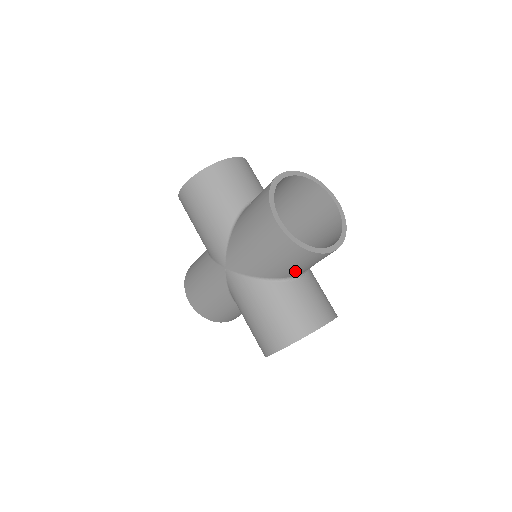
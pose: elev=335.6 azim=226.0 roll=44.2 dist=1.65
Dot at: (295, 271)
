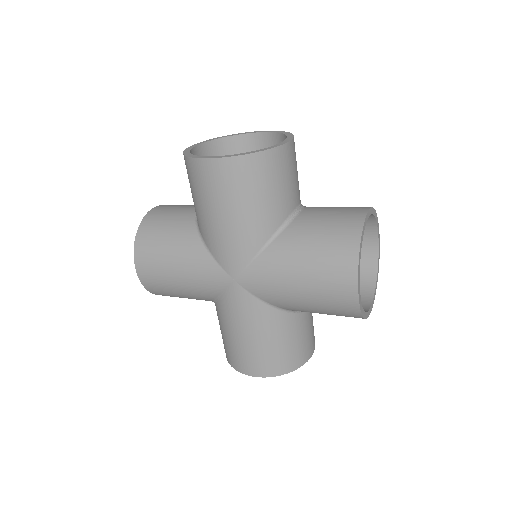
Dot at: occluded
